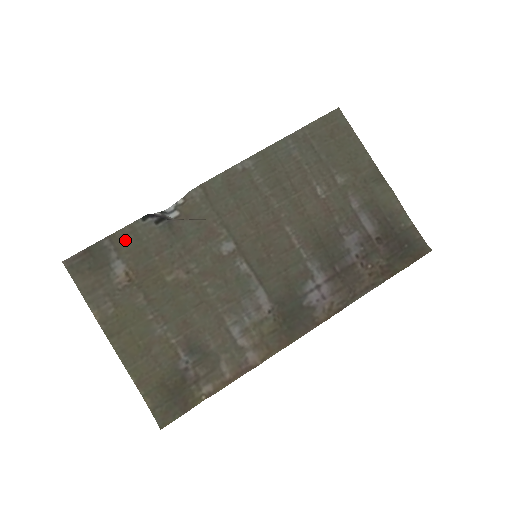
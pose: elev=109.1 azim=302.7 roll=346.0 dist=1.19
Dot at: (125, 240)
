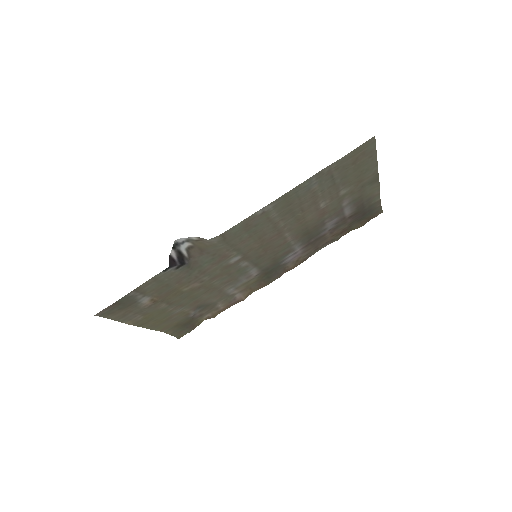
Dot at: (149, 287)
